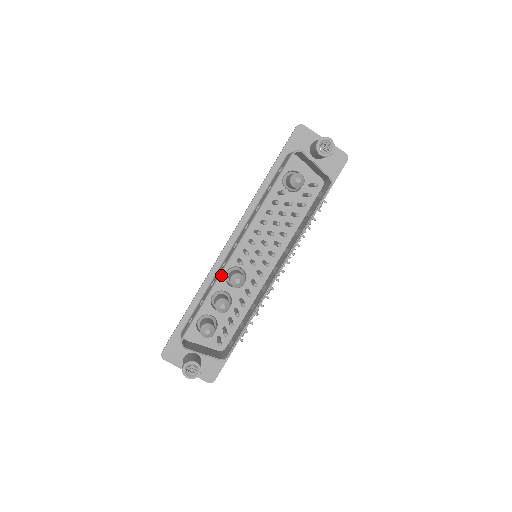
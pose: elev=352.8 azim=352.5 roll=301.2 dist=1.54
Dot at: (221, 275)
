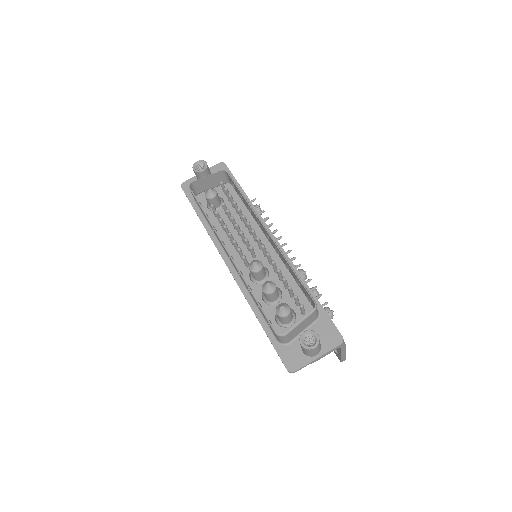
Dot at: (250, 285)
